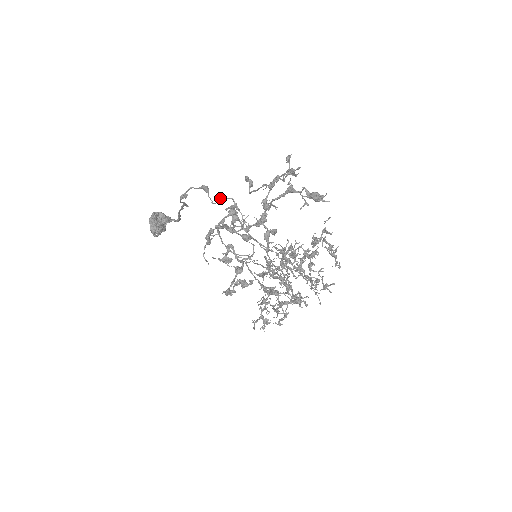
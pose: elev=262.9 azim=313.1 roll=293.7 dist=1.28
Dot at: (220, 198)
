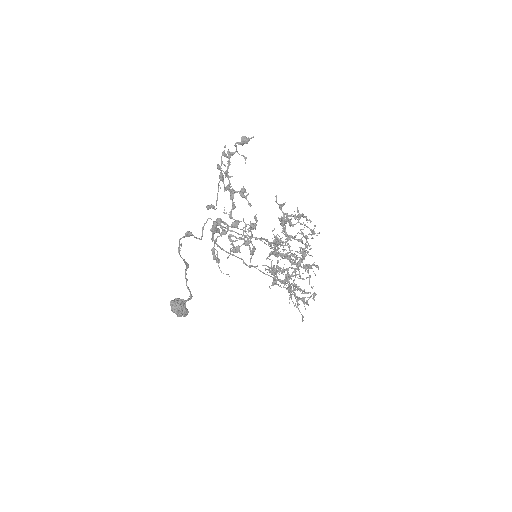
Dot at: (202, 229)
